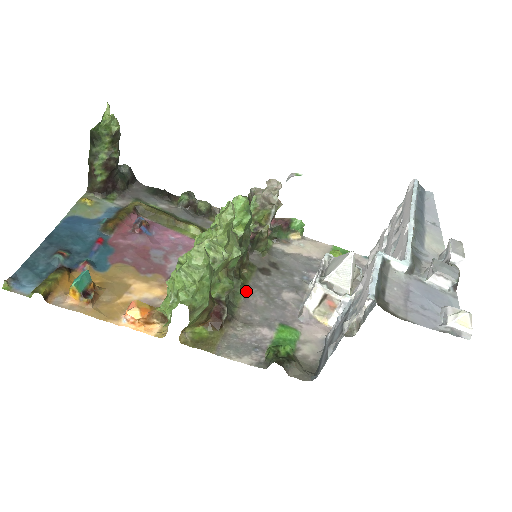
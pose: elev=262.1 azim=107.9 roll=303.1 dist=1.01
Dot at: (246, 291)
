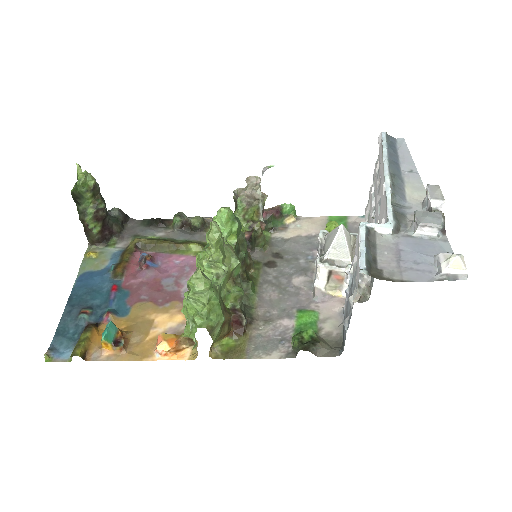
Dot at: (258, 290)
